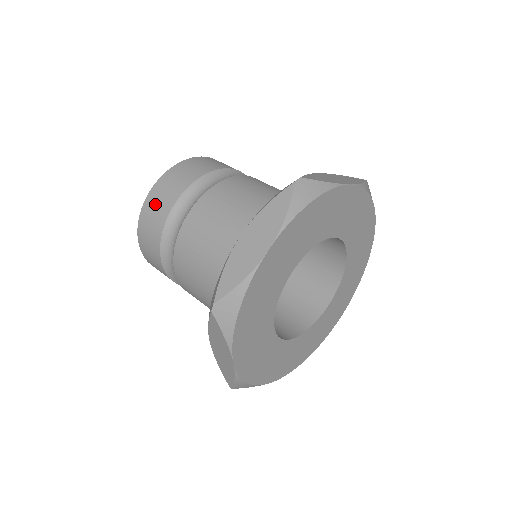
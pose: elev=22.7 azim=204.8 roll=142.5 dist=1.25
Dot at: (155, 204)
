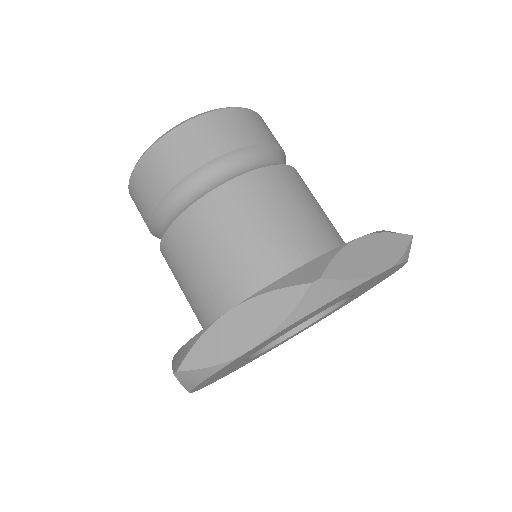
Dot at: (153, 170)
